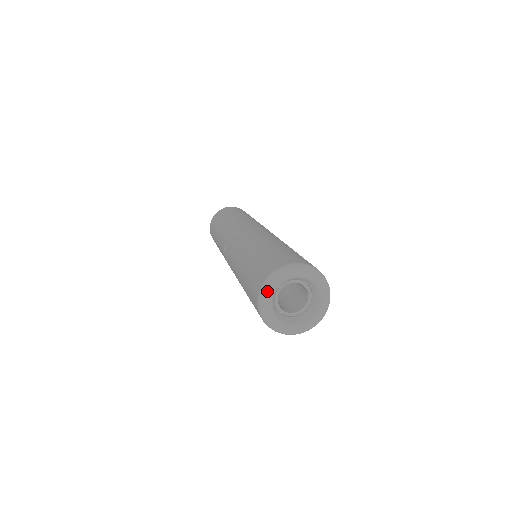
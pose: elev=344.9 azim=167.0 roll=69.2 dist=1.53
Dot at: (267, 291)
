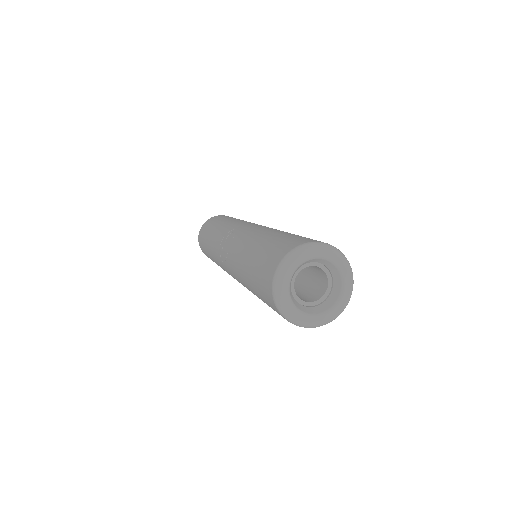
Dot at: (283, 274)
